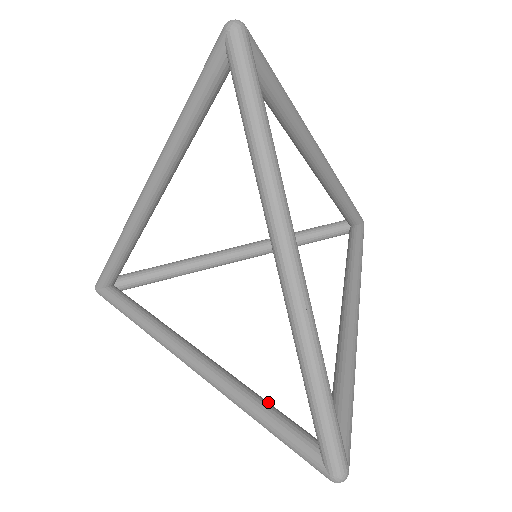
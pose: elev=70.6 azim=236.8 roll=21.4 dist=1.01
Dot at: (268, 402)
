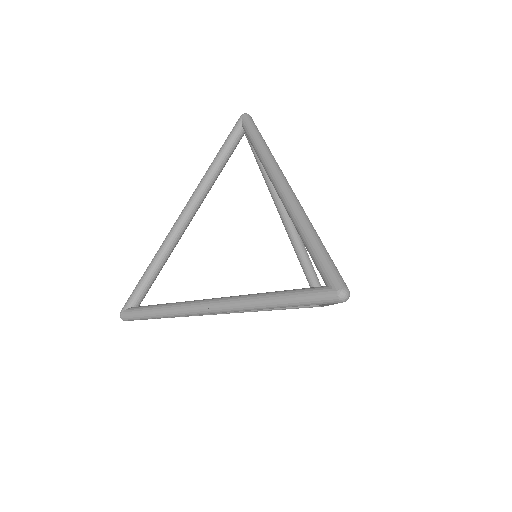
Dot at: occluded
